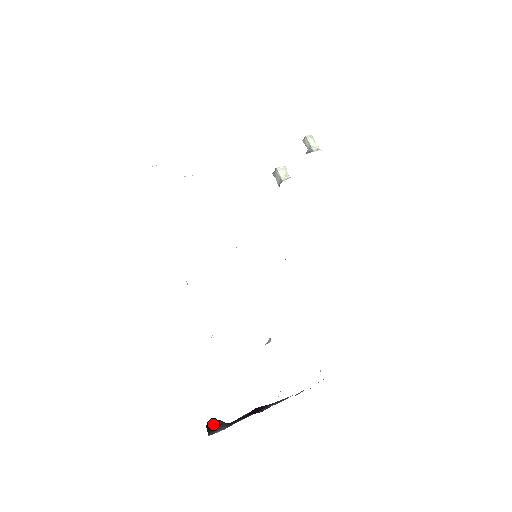
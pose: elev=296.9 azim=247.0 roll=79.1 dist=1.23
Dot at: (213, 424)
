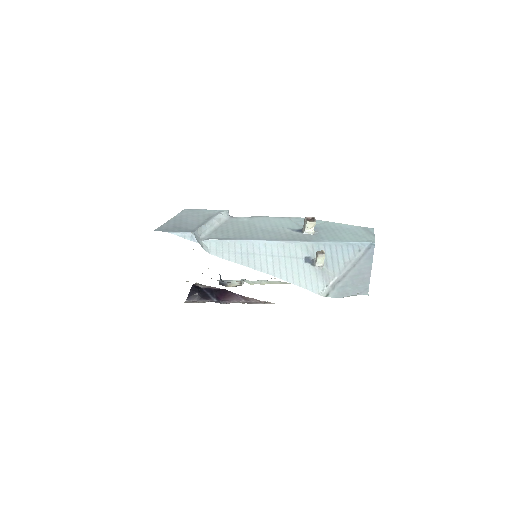
Dot at: (194, 292)
